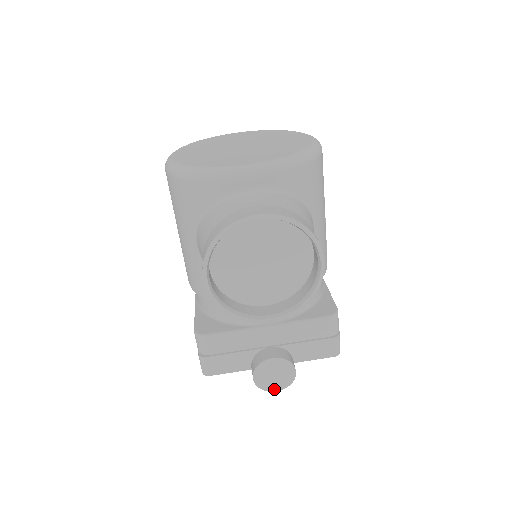
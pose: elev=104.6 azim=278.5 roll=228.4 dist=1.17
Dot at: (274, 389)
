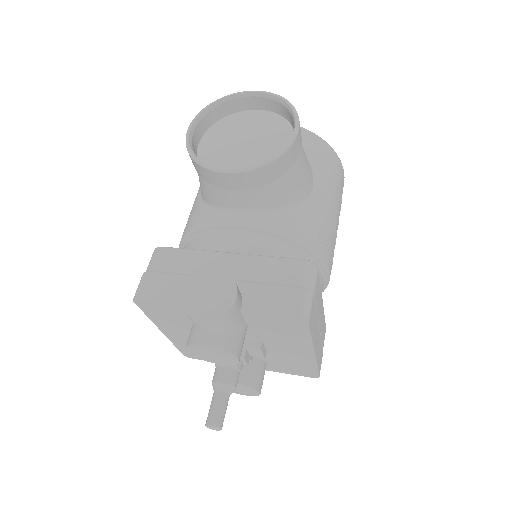
Dot at: (200, 317)
